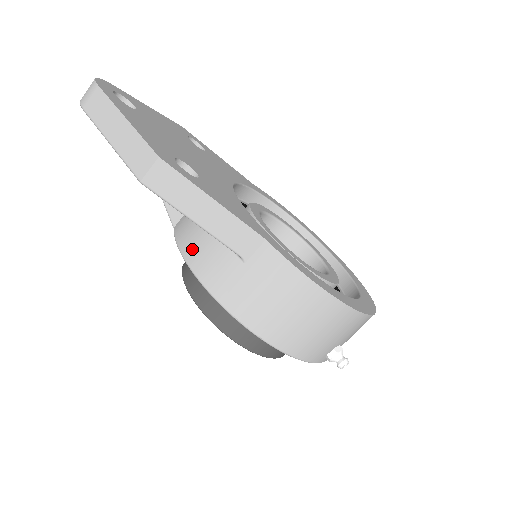
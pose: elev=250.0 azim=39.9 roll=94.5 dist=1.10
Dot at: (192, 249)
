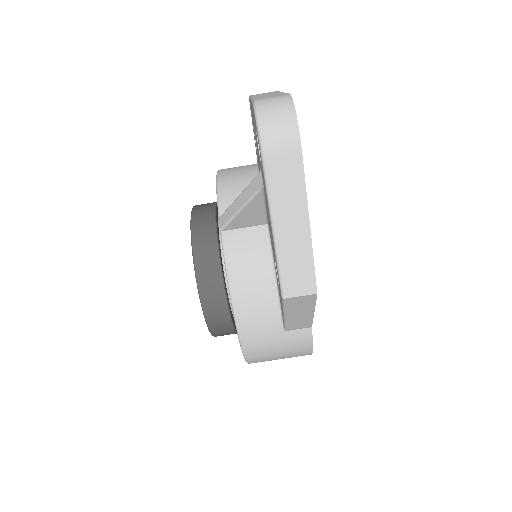
Dot at: (244, 291)
